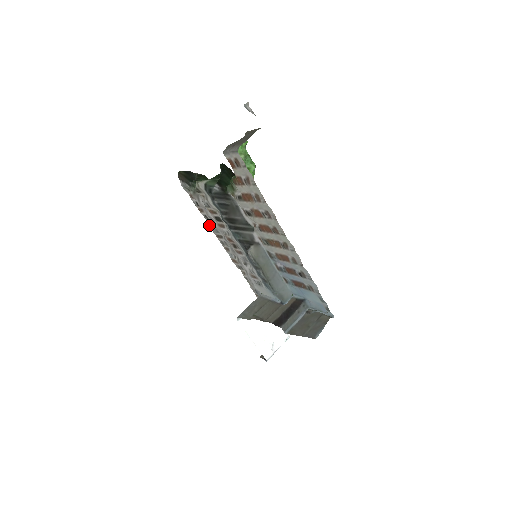
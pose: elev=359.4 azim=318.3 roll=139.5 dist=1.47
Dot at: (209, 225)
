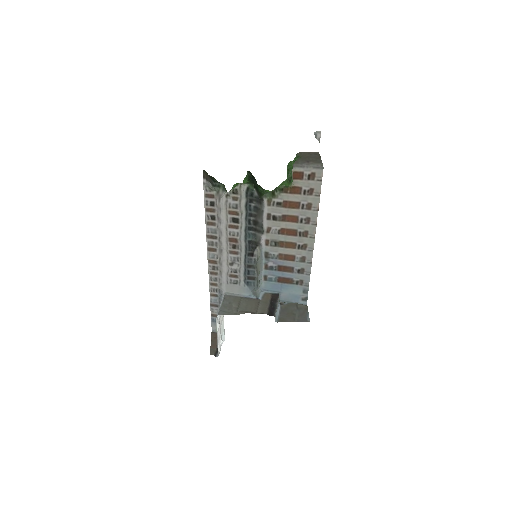
Dot at: (206, 225)
